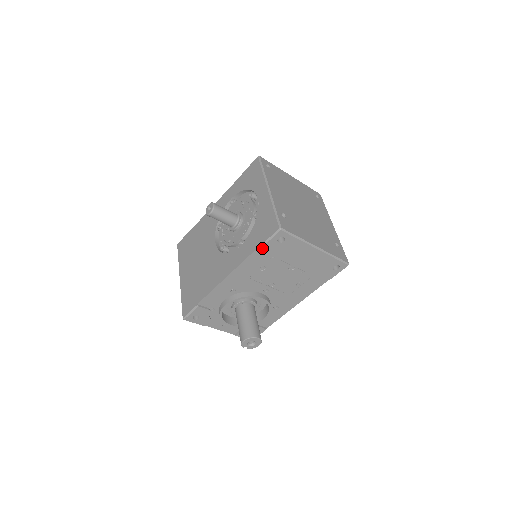
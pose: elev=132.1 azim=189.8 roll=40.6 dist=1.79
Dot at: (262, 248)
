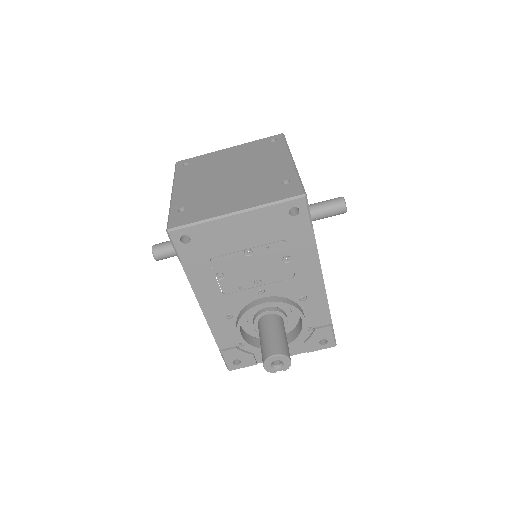
Dot at: (182, 261)
